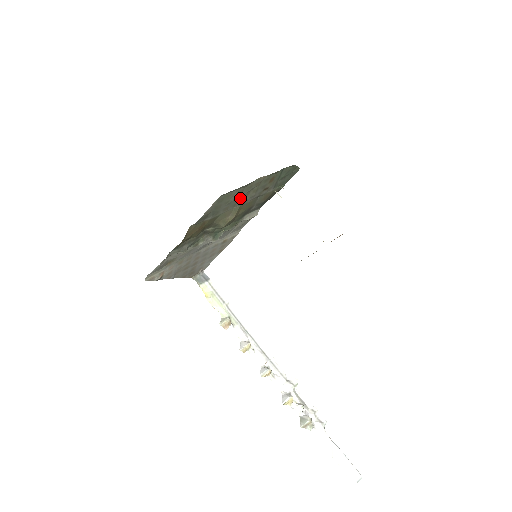
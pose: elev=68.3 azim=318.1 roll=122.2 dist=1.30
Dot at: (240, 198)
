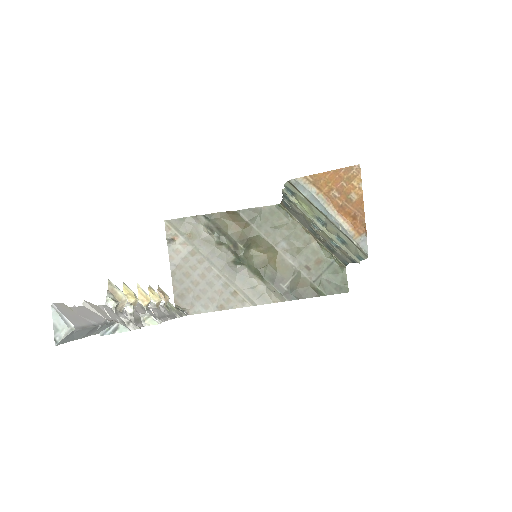
Dot at: (284, 240)
